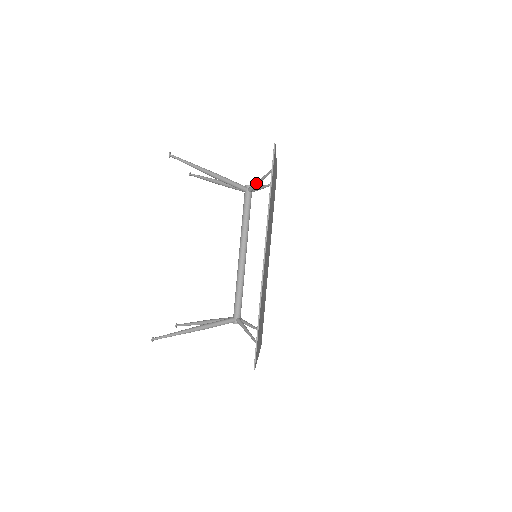
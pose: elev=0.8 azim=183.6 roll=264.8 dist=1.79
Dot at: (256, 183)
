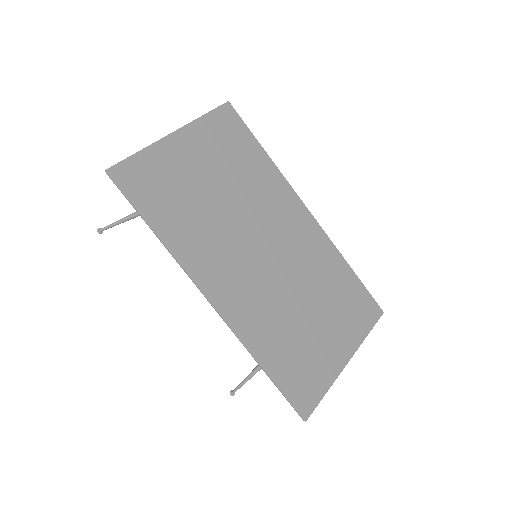
Dot at: occluded
